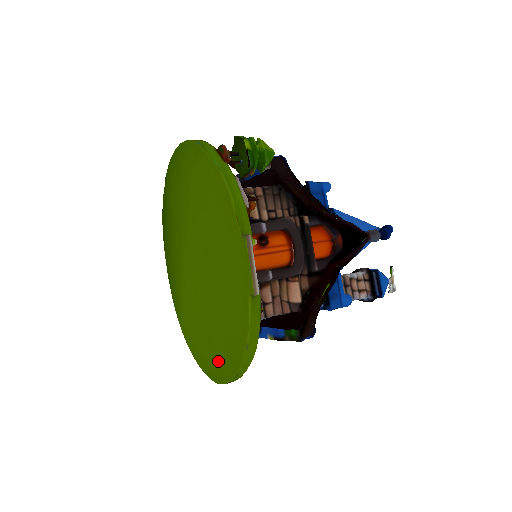
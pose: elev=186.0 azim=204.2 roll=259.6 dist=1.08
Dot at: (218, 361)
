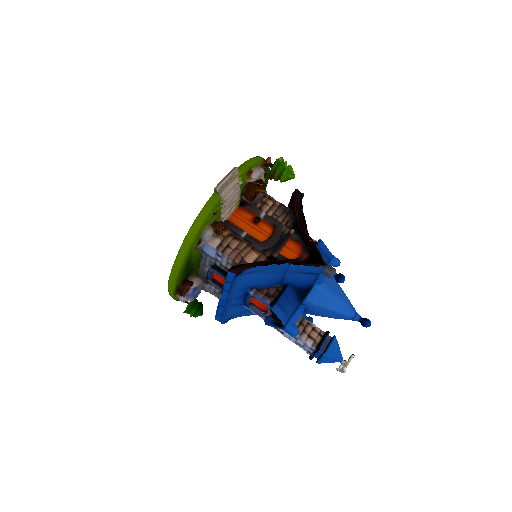
Dot at: occluded
